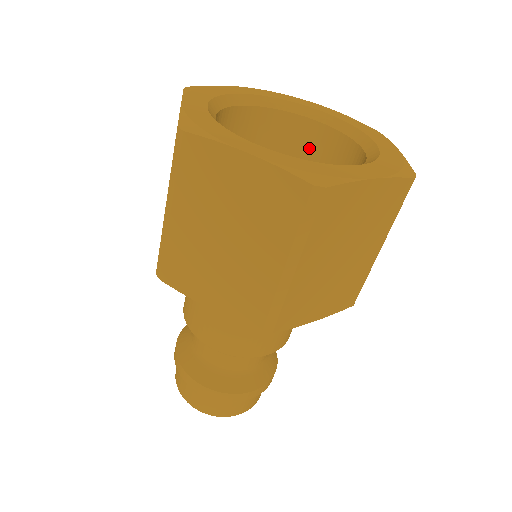
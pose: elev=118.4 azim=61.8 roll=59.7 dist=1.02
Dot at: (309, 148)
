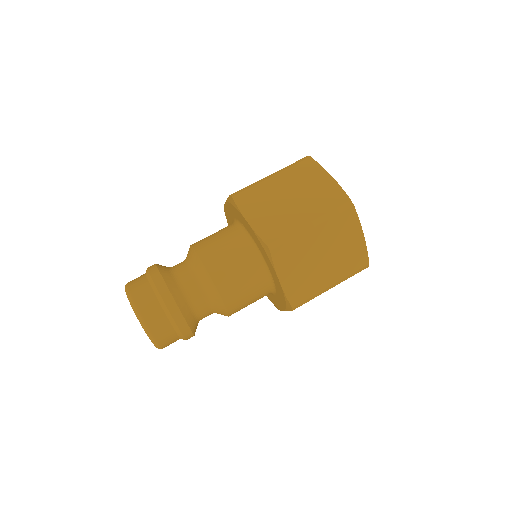
Dot at: occluded
